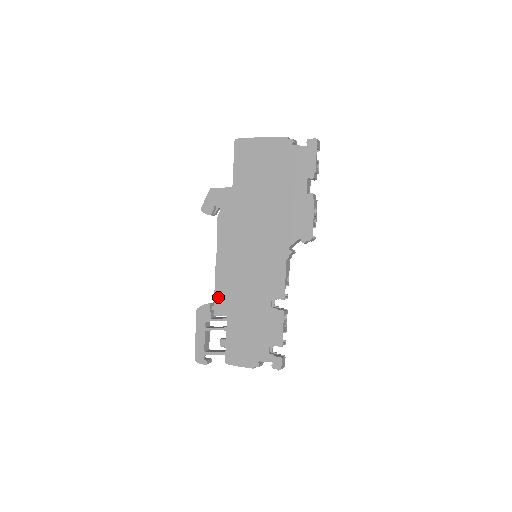
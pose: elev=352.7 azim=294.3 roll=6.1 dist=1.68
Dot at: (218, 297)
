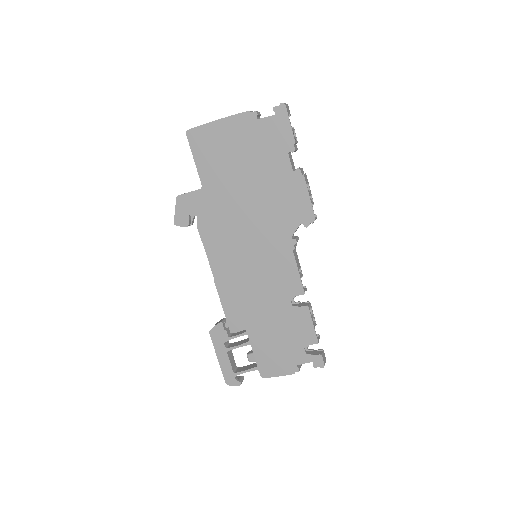
Dot at: (229, 313)
